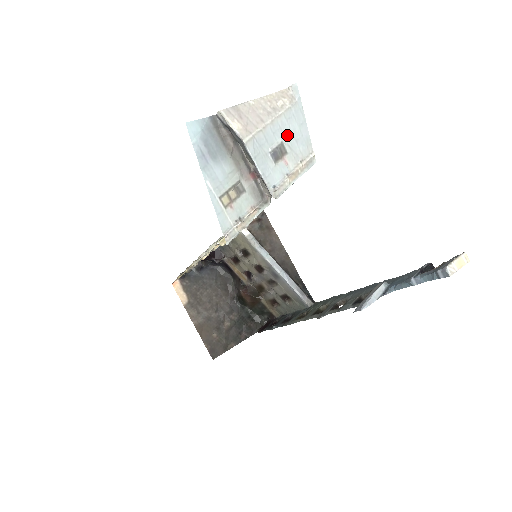
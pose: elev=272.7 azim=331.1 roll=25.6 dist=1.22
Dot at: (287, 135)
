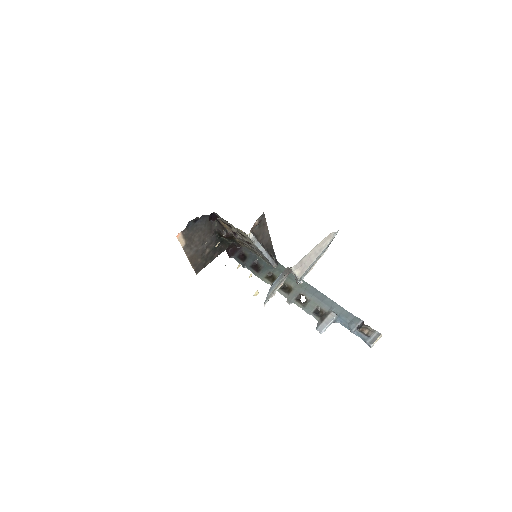
Dot at: occluded
